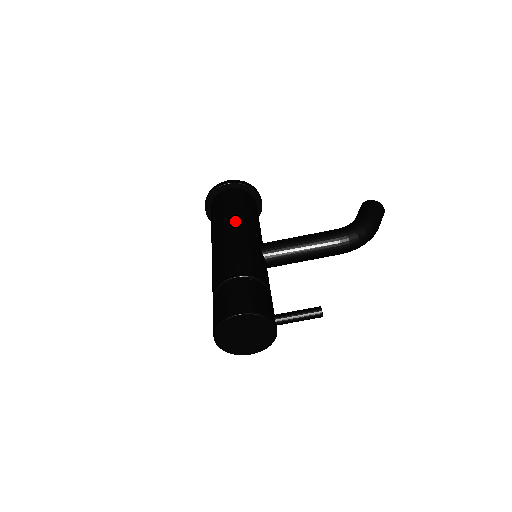
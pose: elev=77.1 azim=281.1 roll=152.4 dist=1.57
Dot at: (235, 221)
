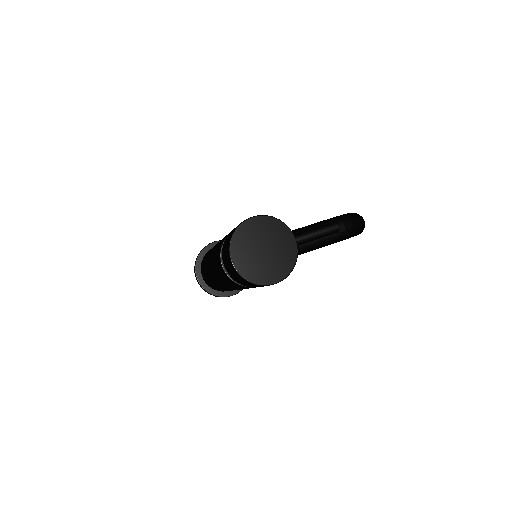
Dot at: occluded
